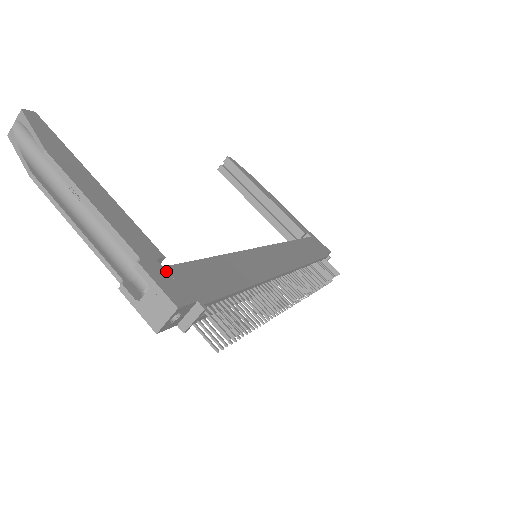
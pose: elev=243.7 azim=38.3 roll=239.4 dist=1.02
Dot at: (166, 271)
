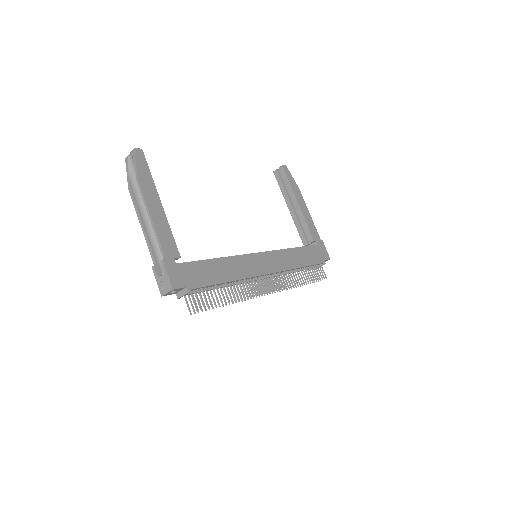
Dot at: (177, 266)
